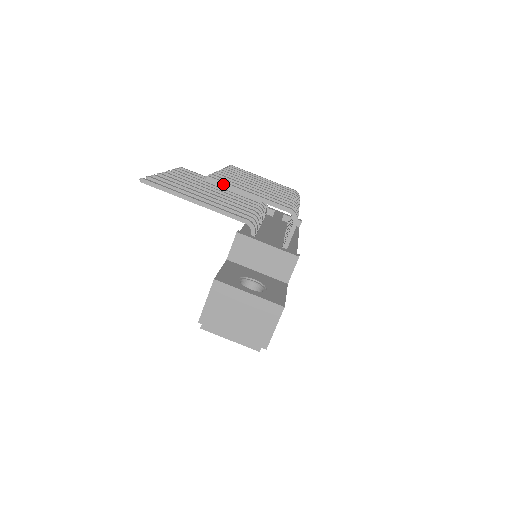
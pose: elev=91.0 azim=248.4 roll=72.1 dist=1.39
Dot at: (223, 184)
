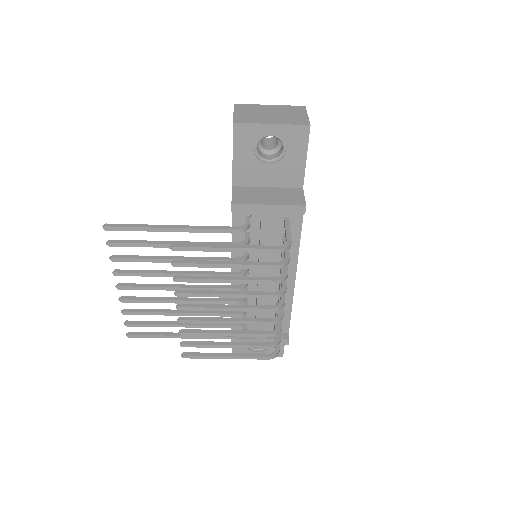
Dot at: (200, 357)
